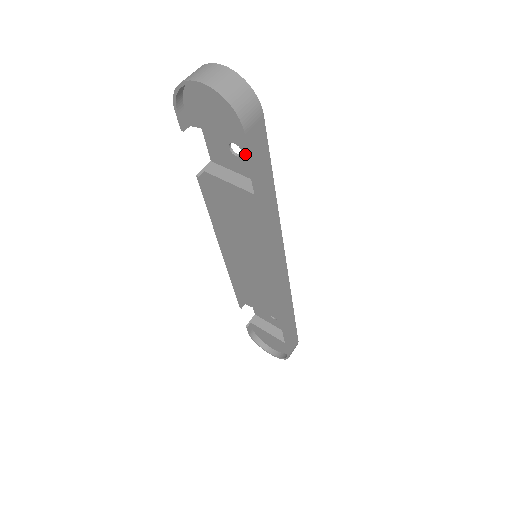
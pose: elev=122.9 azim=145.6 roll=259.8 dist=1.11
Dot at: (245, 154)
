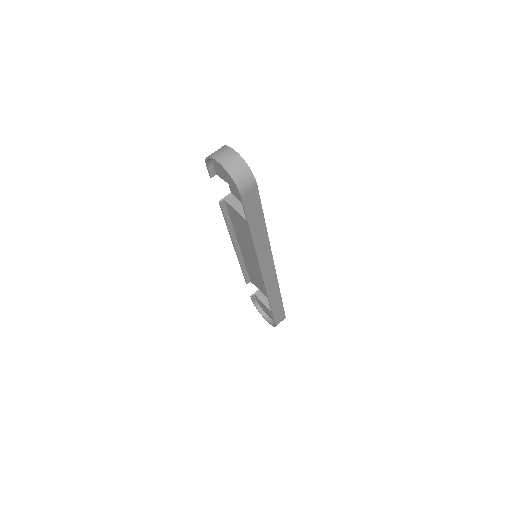
Dot at: occluded
